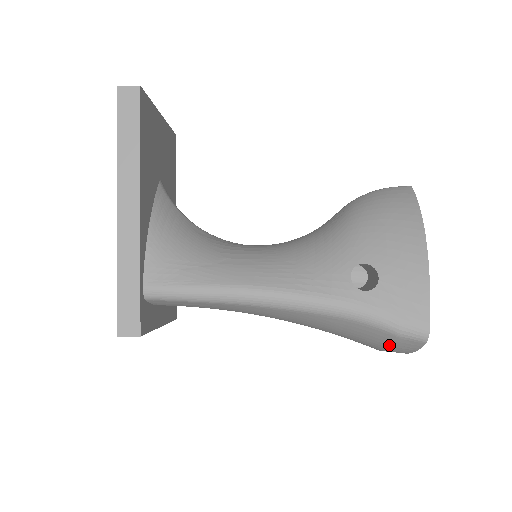
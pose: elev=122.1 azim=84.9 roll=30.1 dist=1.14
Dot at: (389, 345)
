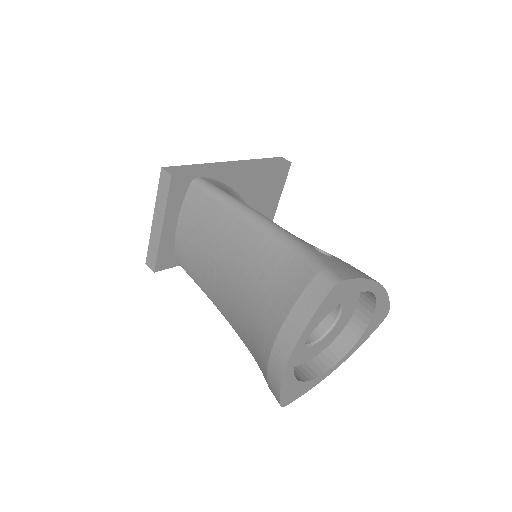
Dot at: (299, 295)
